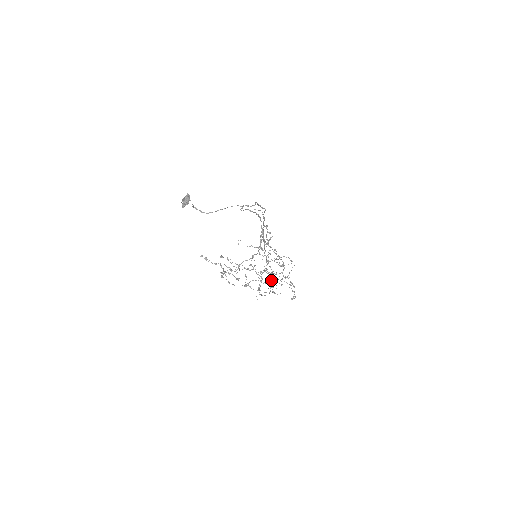
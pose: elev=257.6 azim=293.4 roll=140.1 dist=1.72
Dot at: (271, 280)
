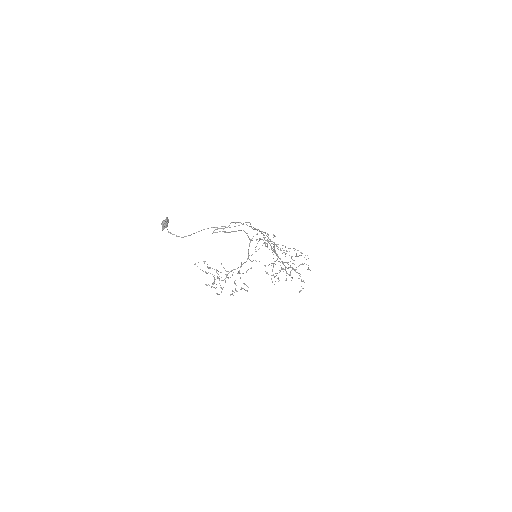
Dot at: occluded
